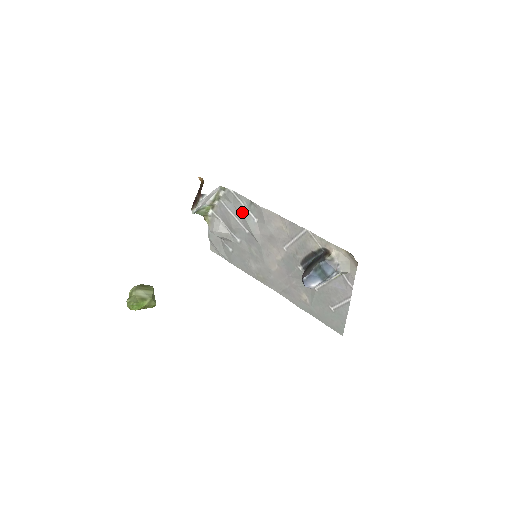
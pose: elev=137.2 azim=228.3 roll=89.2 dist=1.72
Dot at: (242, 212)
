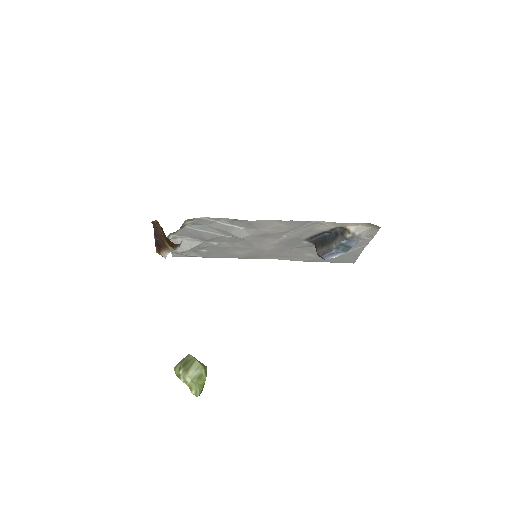
Dot at: (221, 228)
